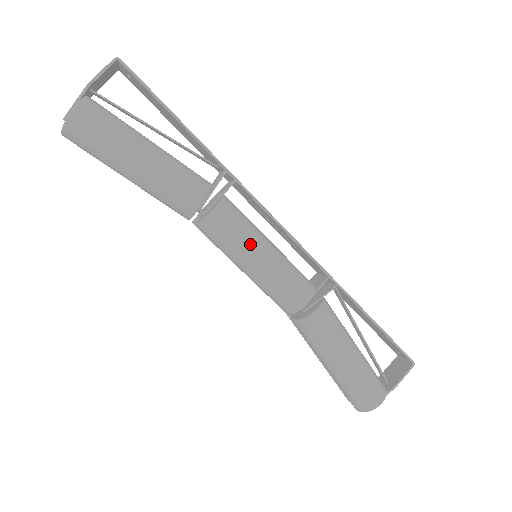
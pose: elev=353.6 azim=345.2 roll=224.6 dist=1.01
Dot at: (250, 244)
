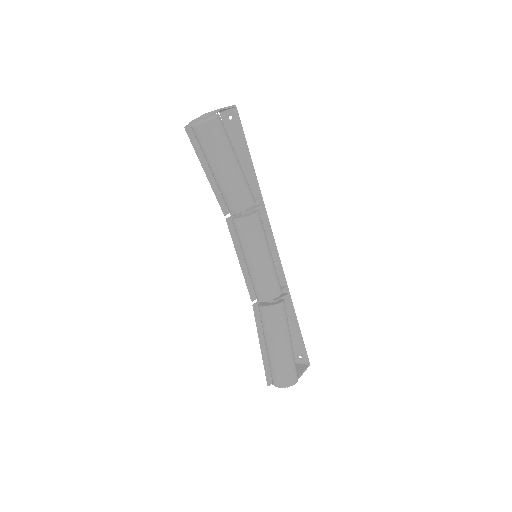
Dot at: (266, 243)
